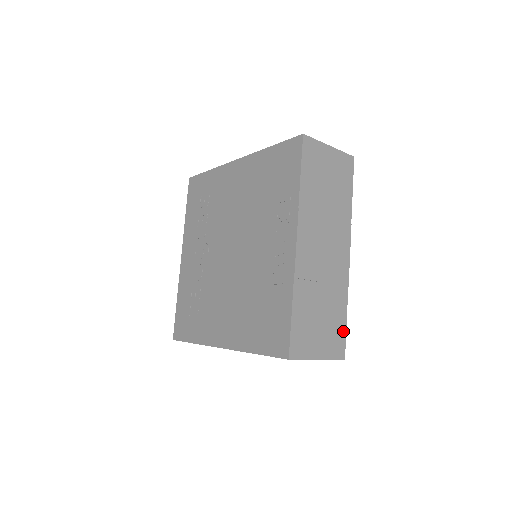
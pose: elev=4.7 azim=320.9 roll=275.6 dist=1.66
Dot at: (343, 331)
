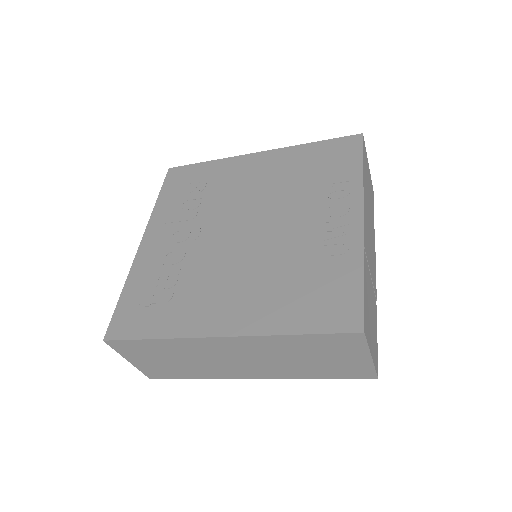
Dot at: (377, 344)
